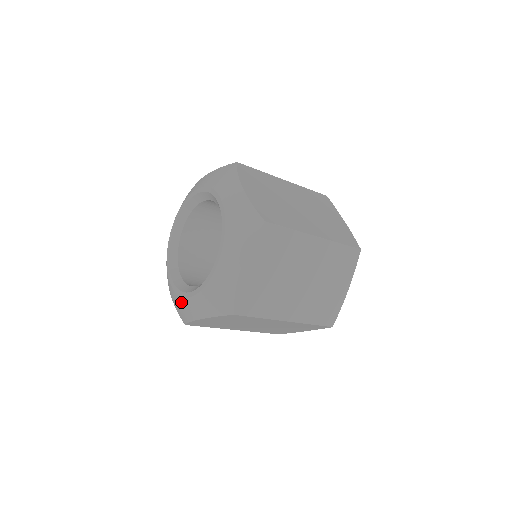
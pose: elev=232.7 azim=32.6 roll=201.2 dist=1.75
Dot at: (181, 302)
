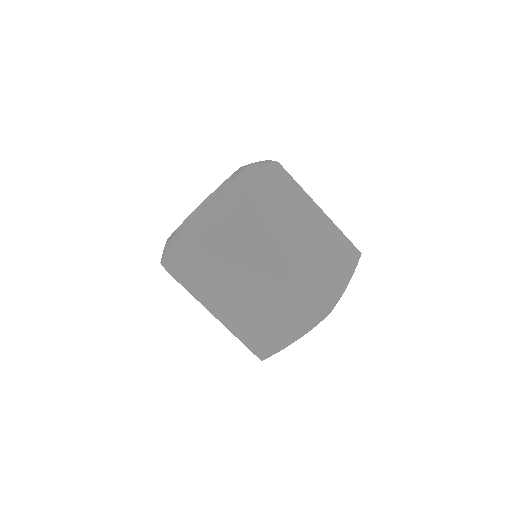
Dot at: occluded
